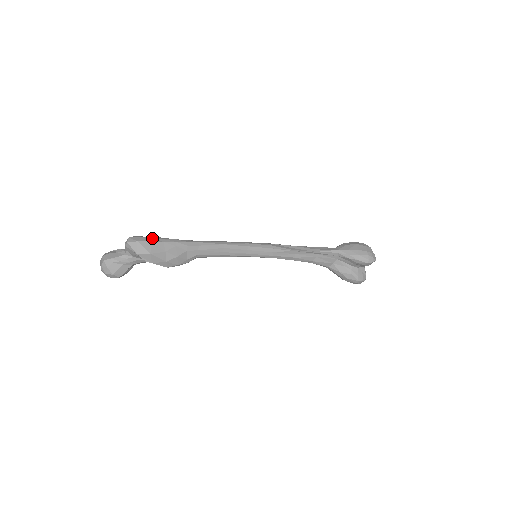
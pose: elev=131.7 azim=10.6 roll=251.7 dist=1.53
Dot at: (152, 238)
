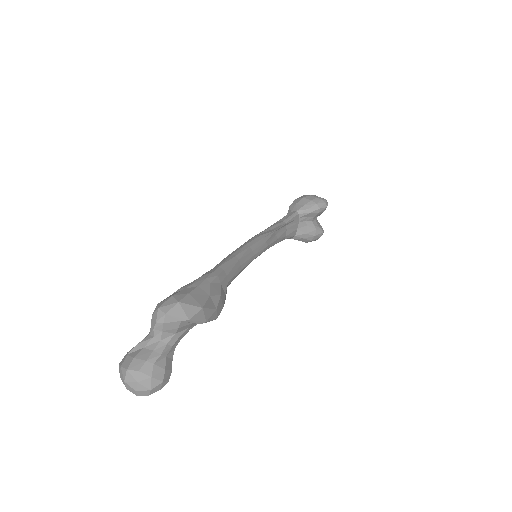
Dot at: (182, 290)
